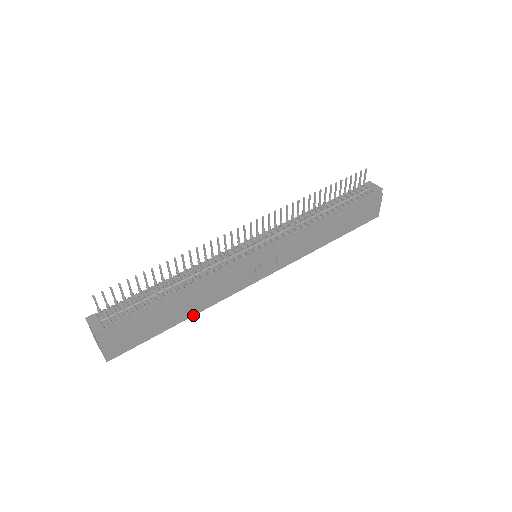
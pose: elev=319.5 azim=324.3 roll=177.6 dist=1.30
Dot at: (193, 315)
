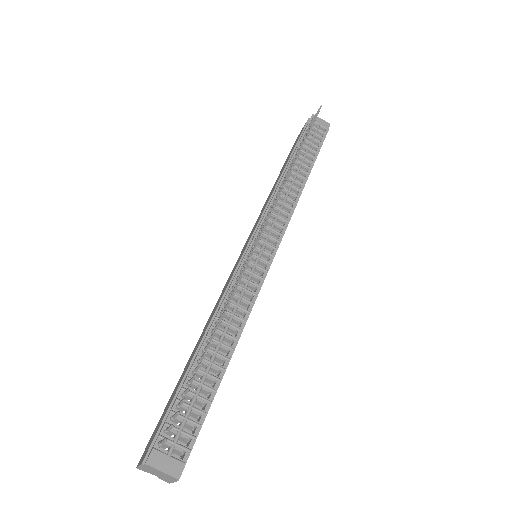
Dot at: occluded
